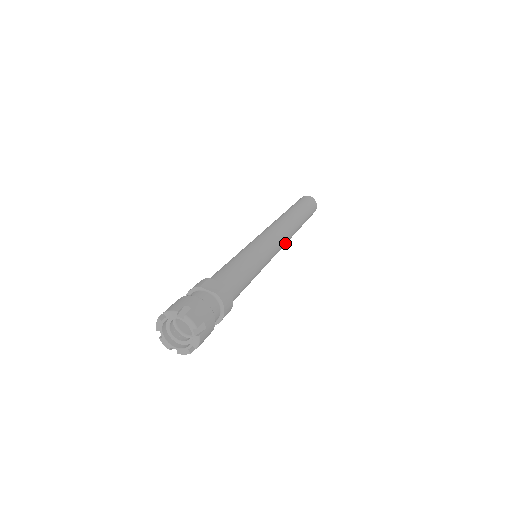
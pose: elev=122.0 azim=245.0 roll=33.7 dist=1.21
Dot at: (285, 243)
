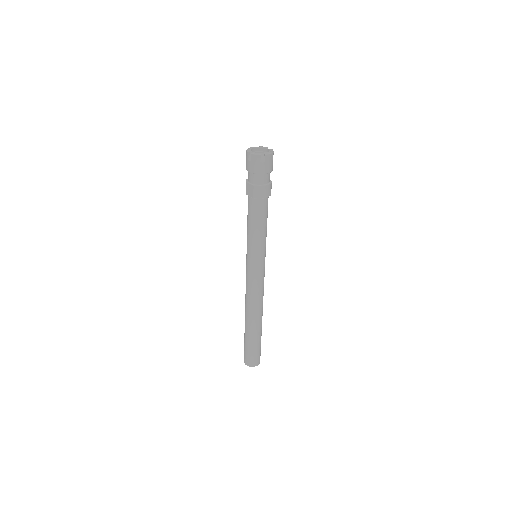
Dot at: (260, 294)
